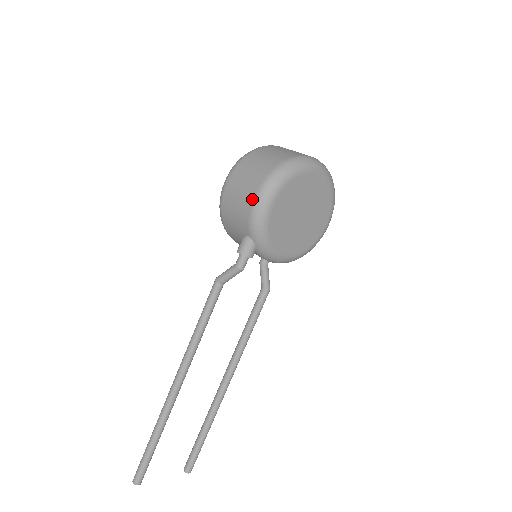
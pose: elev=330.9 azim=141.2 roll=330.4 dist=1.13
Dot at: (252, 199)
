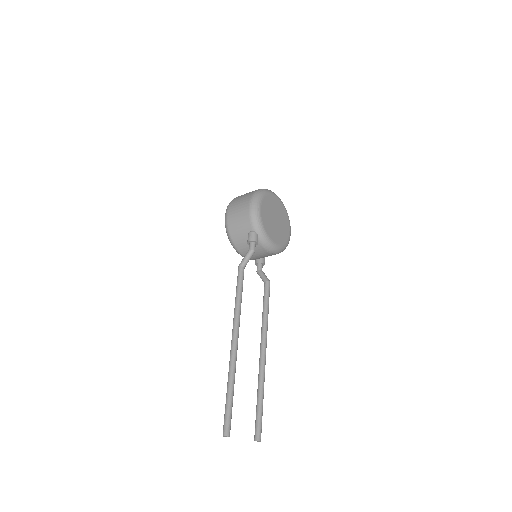
Dot at: (248, 208)
